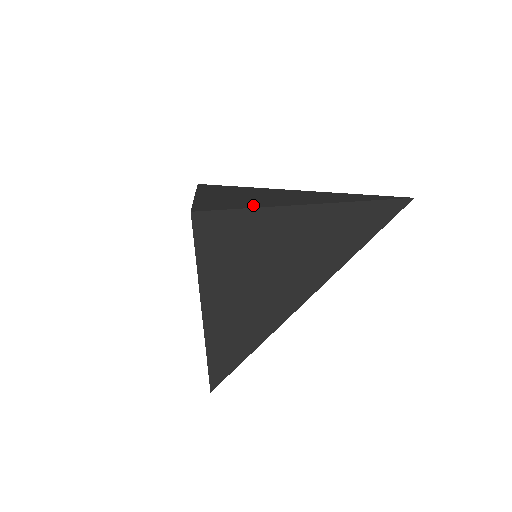
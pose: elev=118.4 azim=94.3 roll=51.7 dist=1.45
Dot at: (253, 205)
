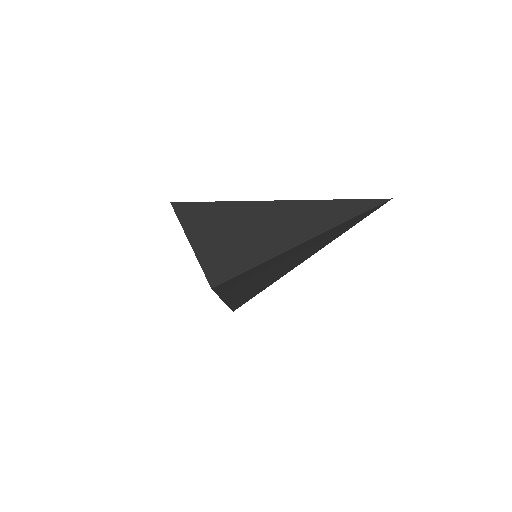
Dot at: (259, 257)
